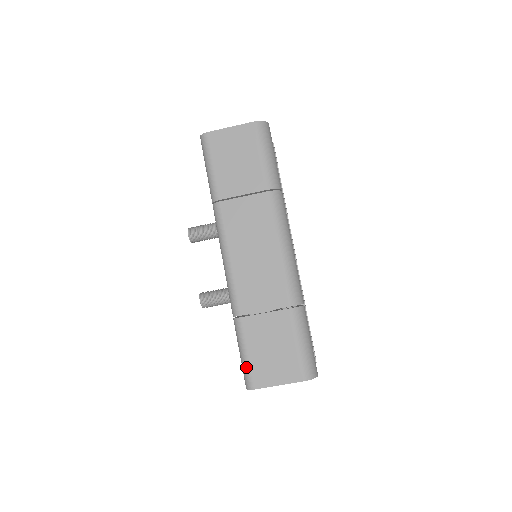
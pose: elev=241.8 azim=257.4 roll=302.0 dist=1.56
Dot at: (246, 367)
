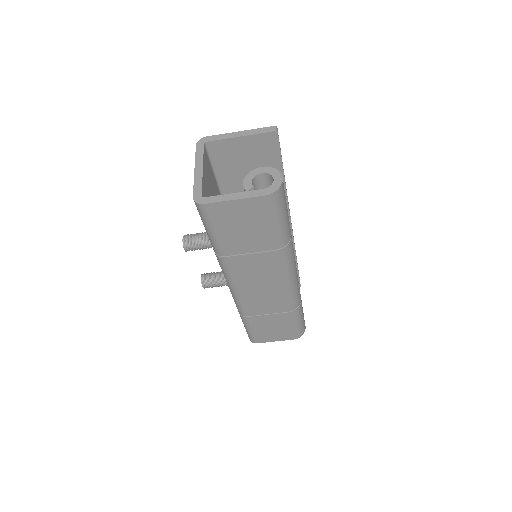
Dot at: (250, 335)
